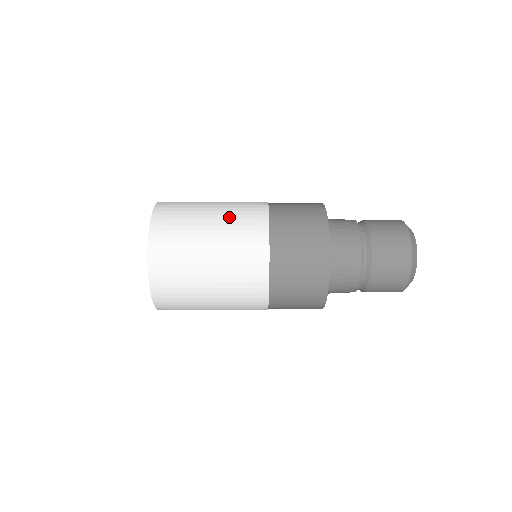
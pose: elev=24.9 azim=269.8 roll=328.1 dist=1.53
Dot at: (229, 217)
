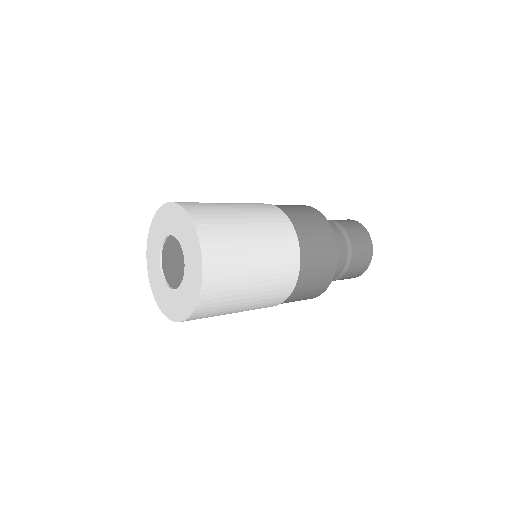
Dot at: (271, 264)
